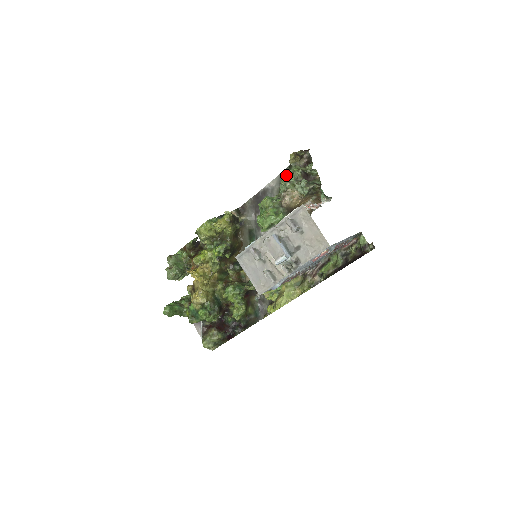
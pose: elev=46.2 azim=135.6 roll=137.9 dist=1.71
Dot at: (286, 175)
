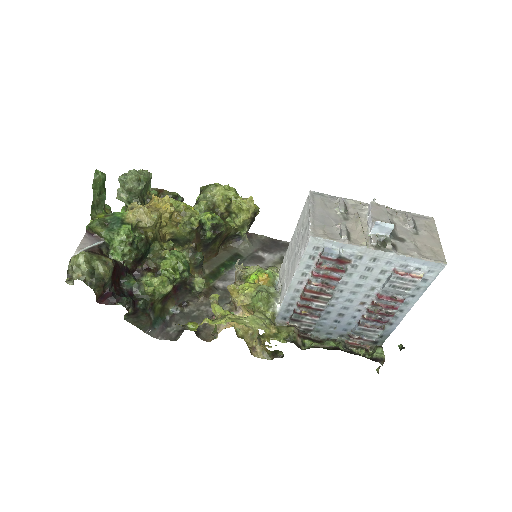
Dot at: occluded
